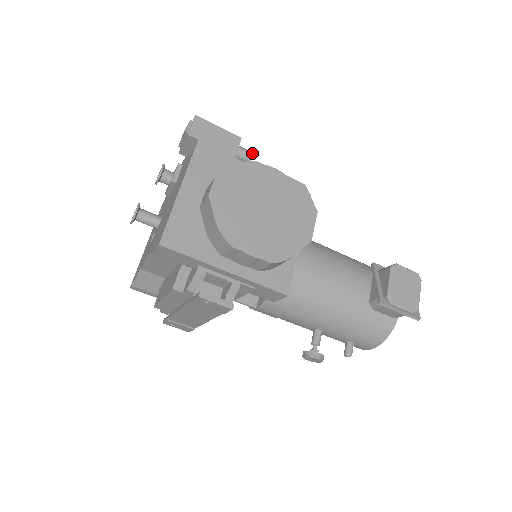
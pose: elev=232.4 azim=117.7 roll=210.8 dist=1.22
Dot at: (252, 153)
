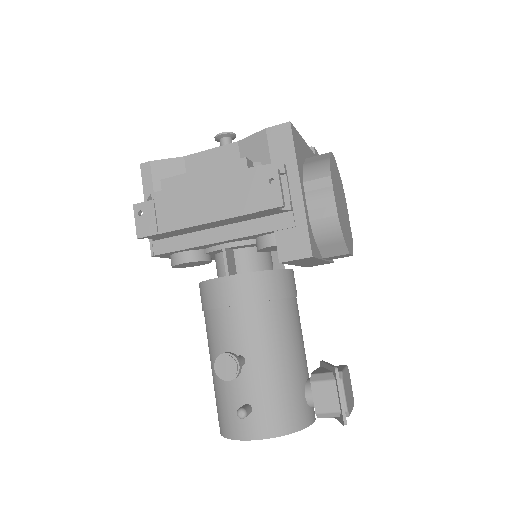
Dot at: occluded
